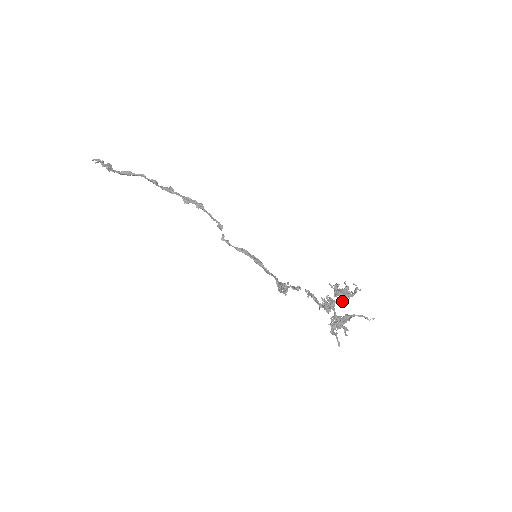
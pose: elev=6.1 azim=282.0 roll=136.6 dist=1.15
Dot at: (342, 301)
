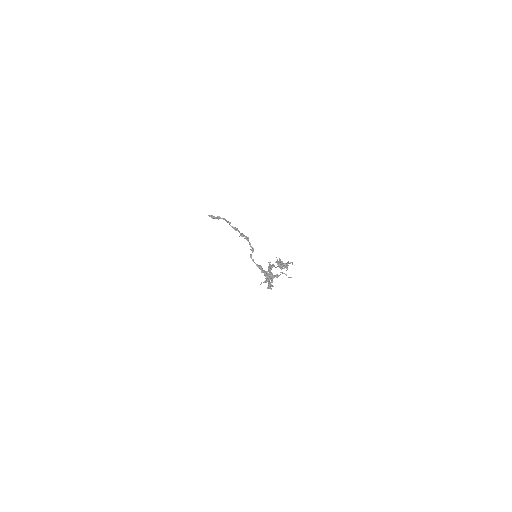
Dot at: (278, 266)
